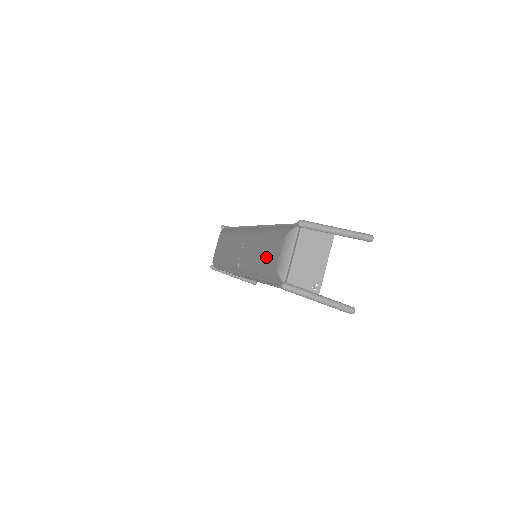
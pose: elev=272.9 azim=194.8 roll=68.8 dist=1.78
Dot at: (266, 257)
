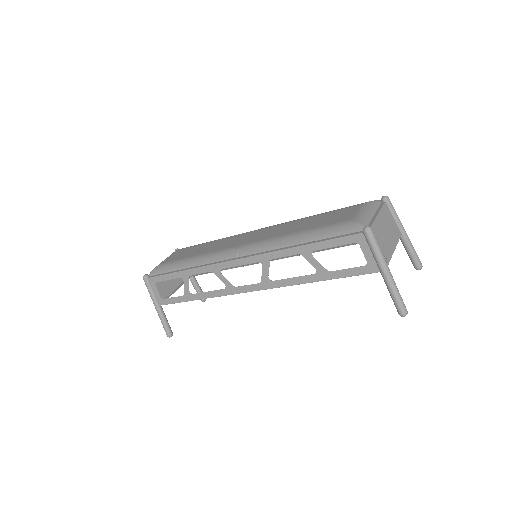
Dot at: (321, 222)
